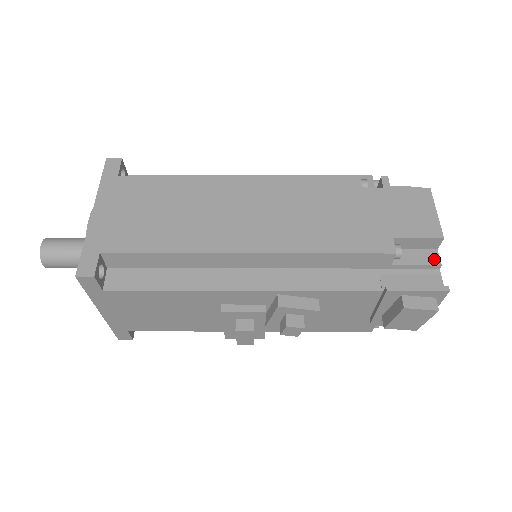
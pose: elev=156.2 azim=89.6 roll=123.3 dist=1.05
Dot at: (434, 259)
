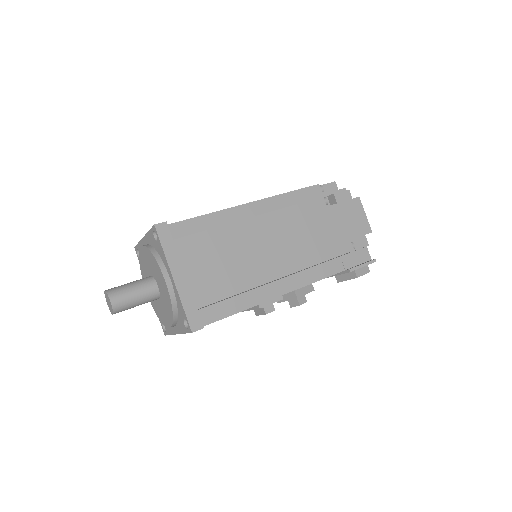
Dot at: (365, 242)
